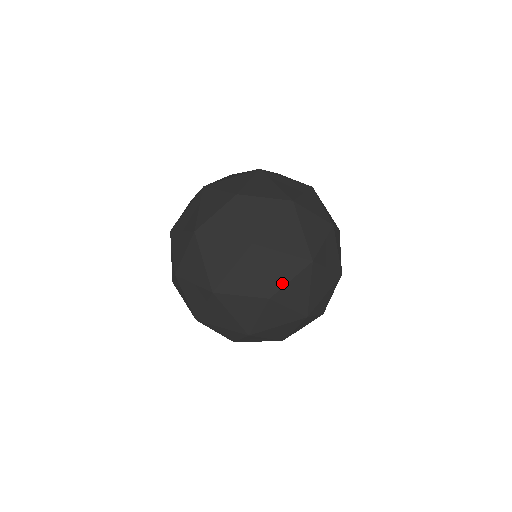
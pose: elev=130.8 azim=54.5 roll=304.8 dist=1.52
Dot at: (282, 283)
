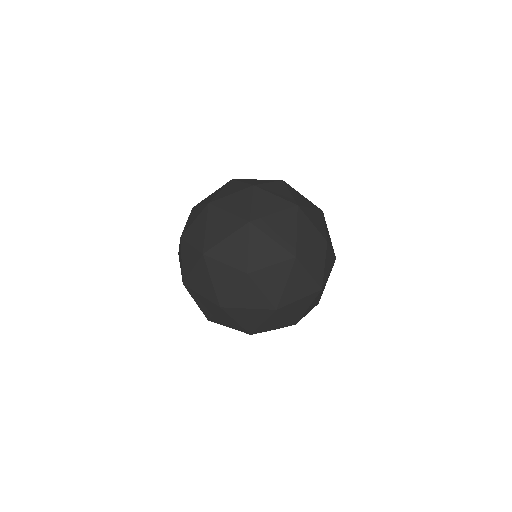
Dot at: (324, 229)
